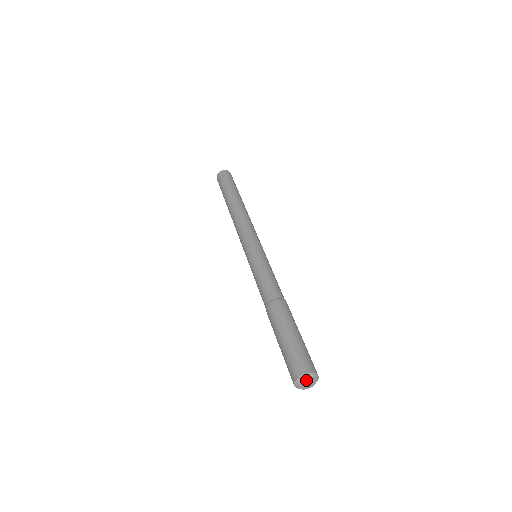
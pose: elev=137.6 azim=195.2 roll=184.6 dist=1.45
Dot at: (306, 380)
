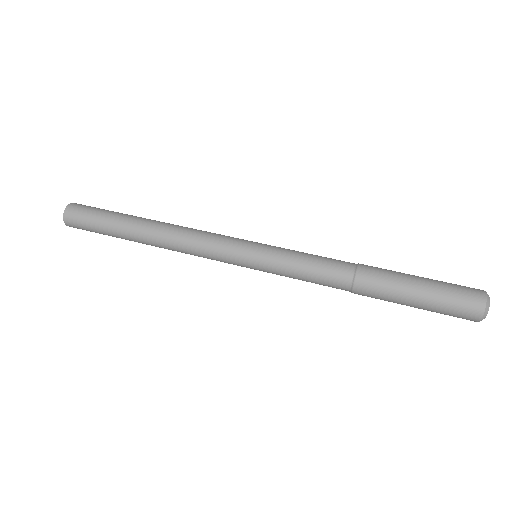
Dot at: (488, 299)
